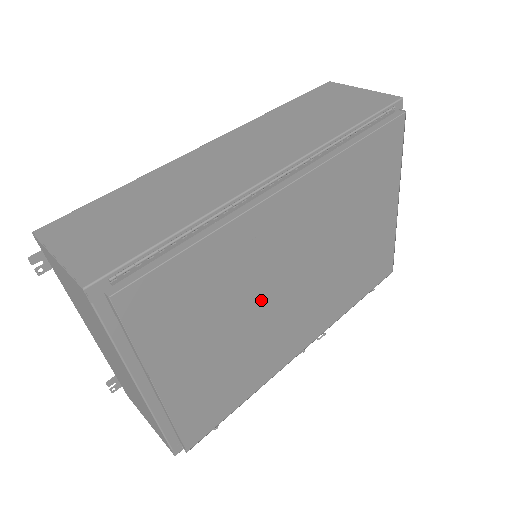
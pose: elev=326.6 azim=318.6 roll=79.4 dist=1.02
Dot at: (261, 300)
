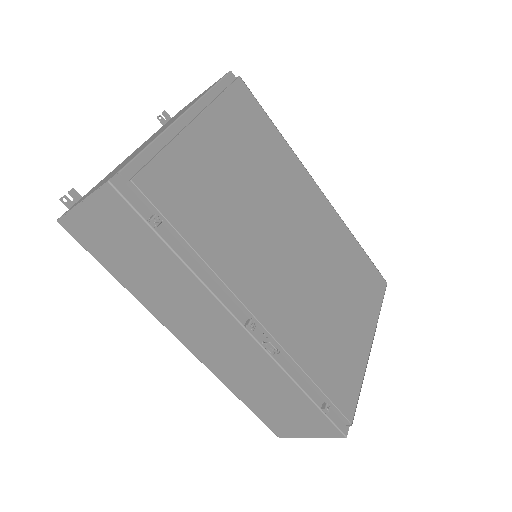
Dot at: (272, 209)
